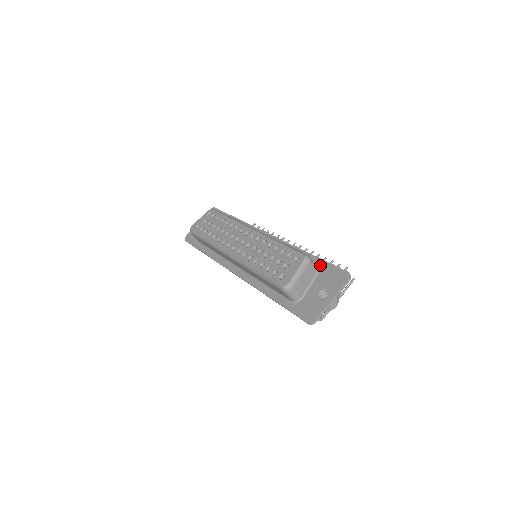
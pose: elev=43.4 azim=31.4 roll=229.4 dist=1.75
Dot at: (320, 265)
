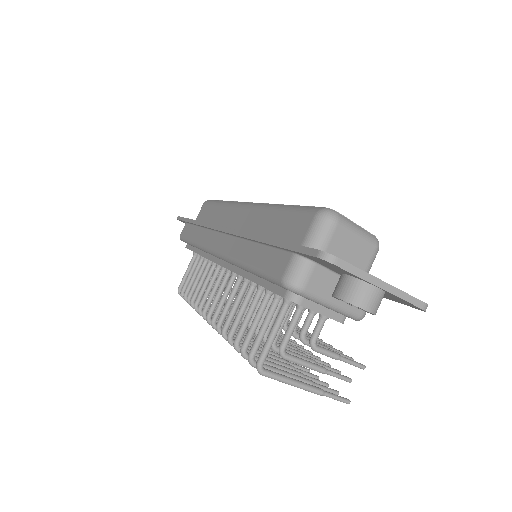
Dot at: occluded
